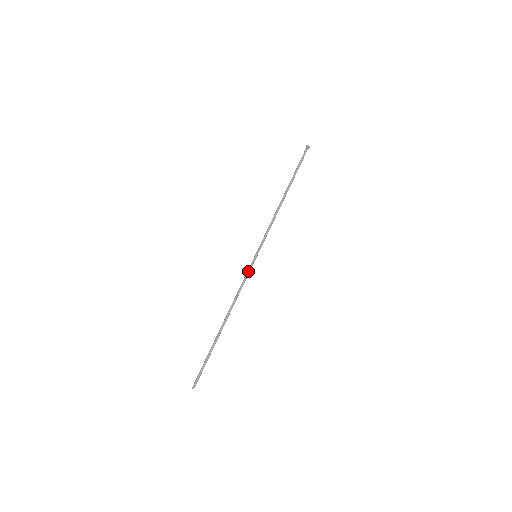
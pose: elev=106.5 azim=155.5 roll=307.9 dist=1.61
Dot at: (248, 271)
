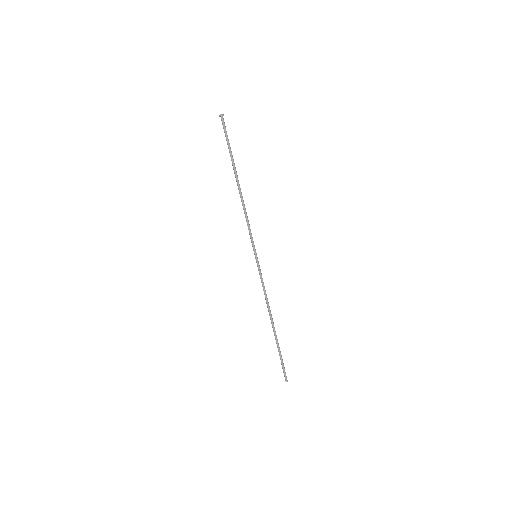
Dot at: (260, 273)
